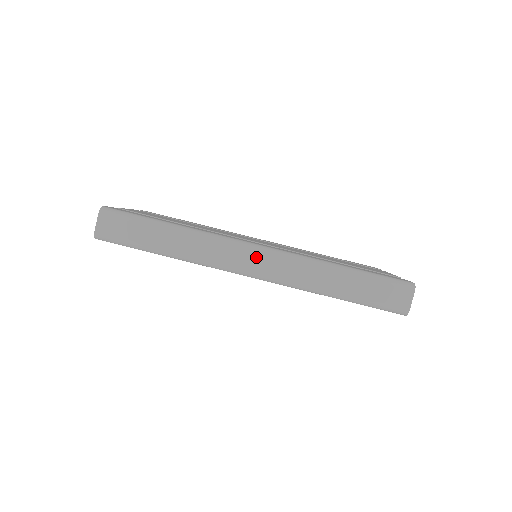
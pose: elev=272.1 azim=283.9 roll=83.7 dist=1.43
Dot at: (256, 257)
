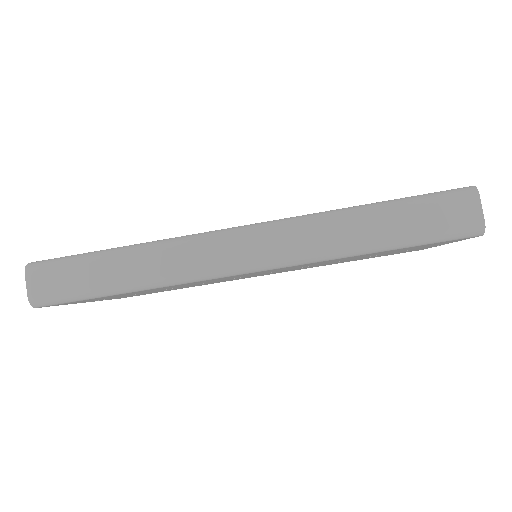
Dot at: (243, 242)
